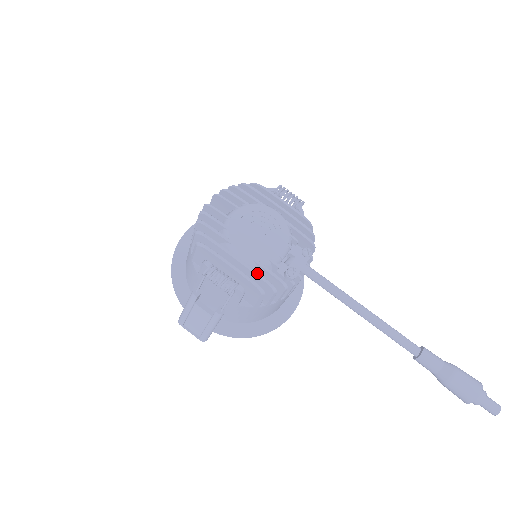
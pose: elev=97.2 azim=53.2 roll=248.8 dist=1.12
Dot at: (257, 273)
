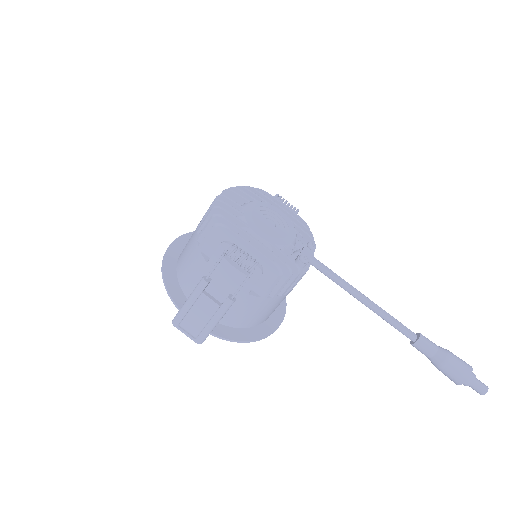
Dot at: (275, 254)
